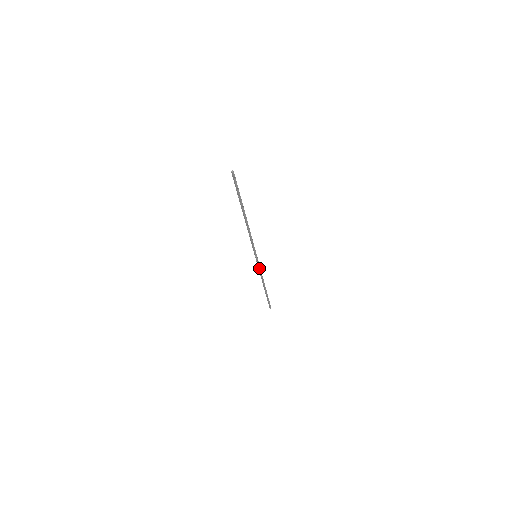
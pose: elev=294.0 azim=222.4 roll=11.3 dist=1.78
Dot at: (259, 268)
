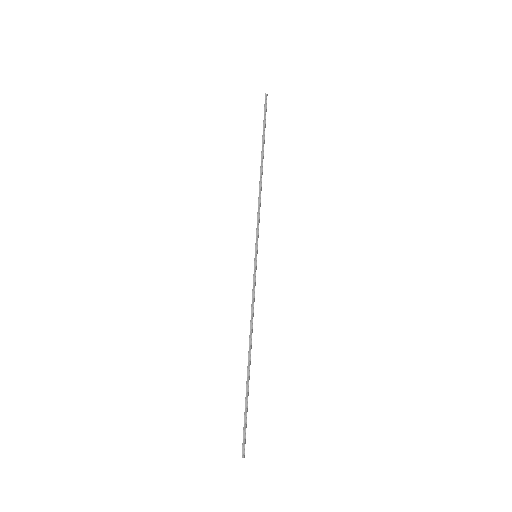
Dot at: (253, 290)
